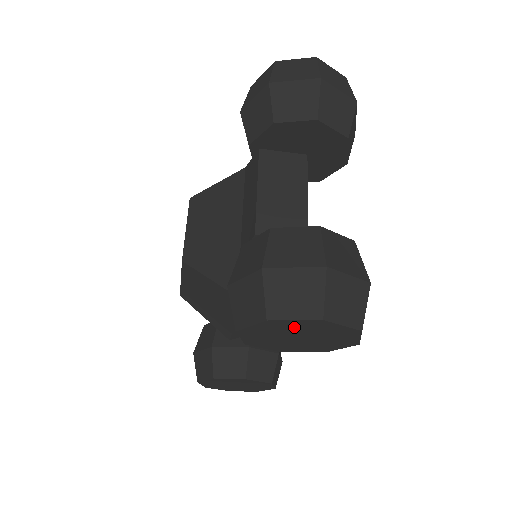
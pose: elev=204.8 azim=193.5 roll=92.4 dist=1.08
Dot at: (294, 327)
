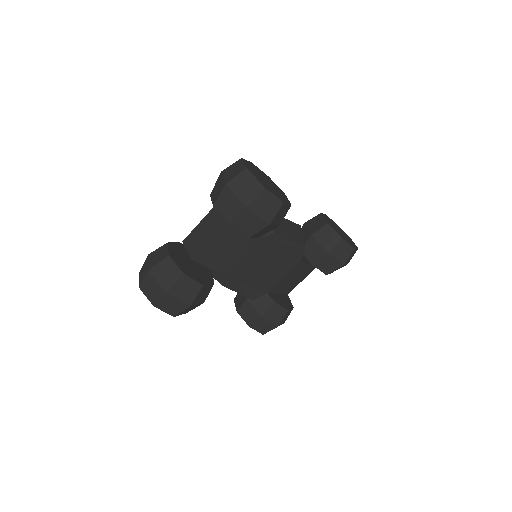
Dot at: occluded
